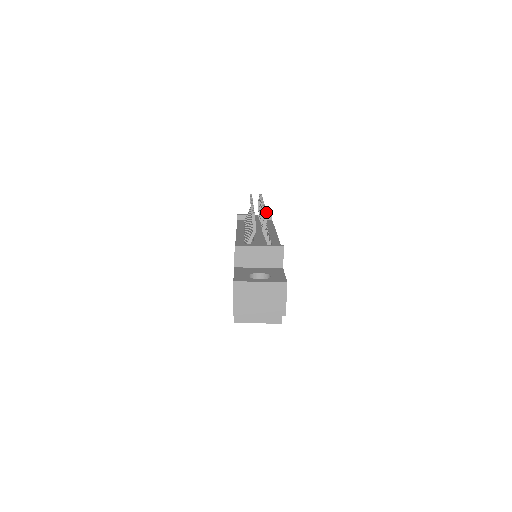
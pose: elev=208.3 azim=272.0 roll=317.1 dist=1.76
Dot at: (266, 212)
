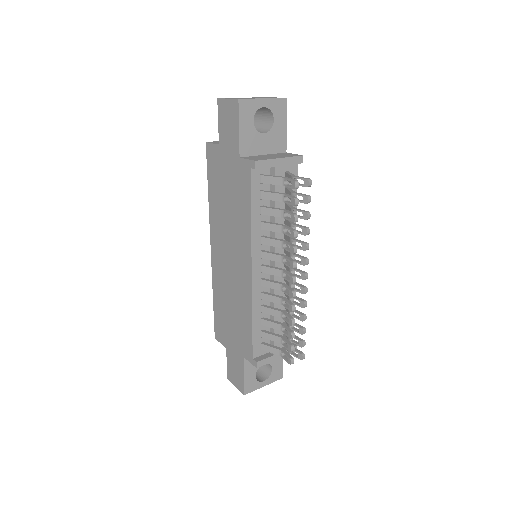
Dot at: occluded
